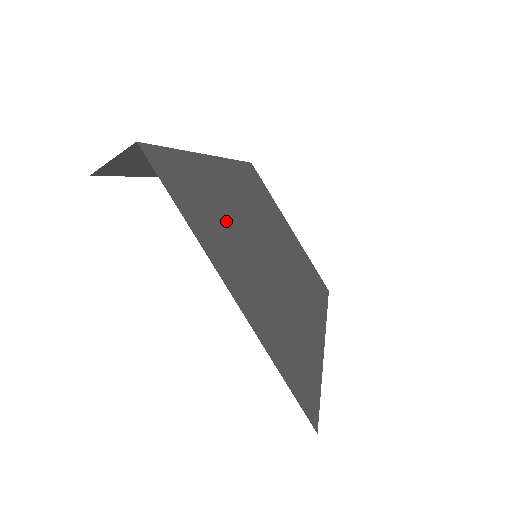
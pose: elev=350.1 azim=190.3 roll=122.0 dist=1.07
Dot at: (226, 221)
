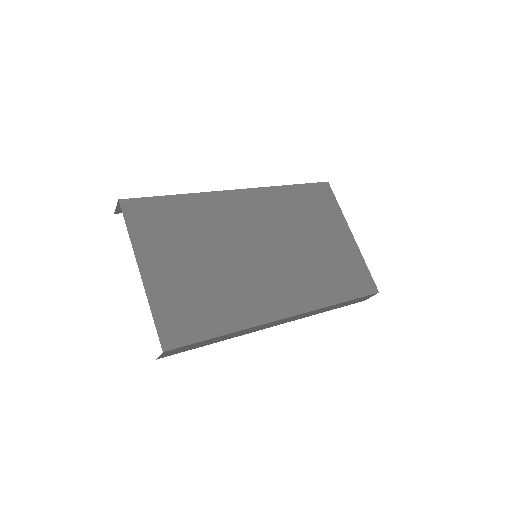
Dot at: (190, 234)
